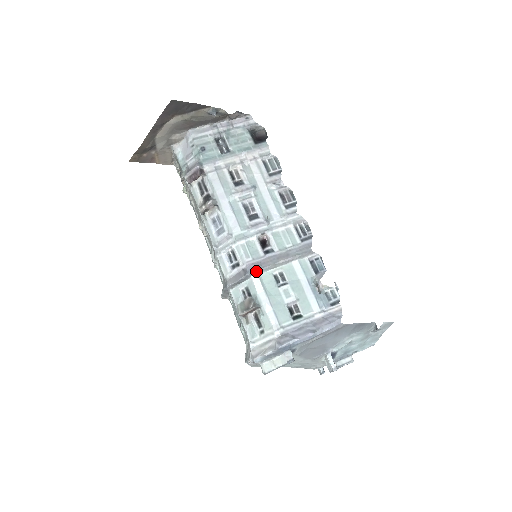
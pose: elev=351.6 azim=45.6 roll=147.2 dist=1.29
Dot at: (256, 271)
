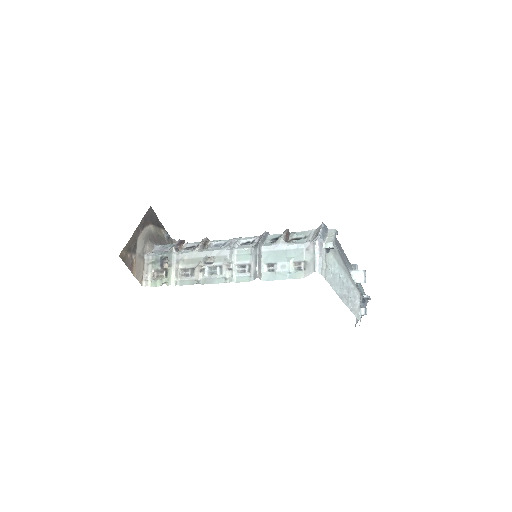
Dot at: (268, 233)
